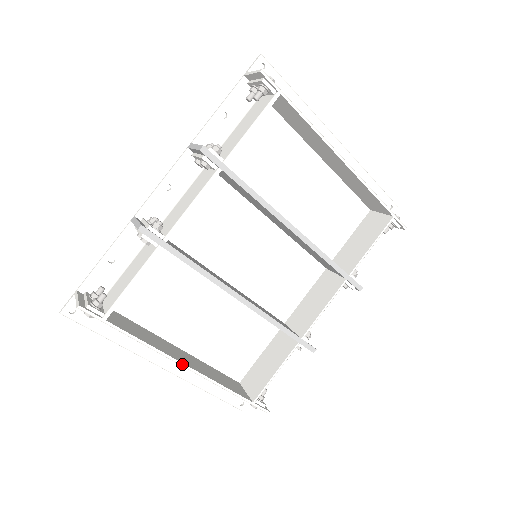
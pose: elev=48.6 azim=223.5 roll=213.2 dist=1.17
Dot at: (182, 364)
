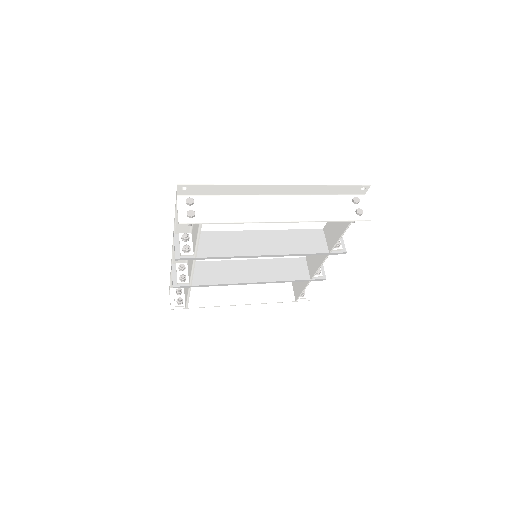
Dot at: occluded
